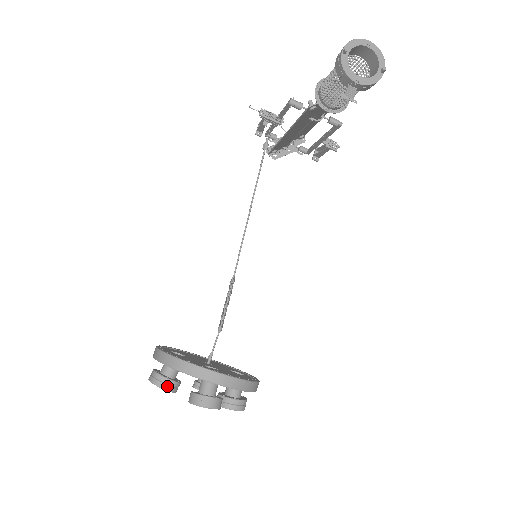
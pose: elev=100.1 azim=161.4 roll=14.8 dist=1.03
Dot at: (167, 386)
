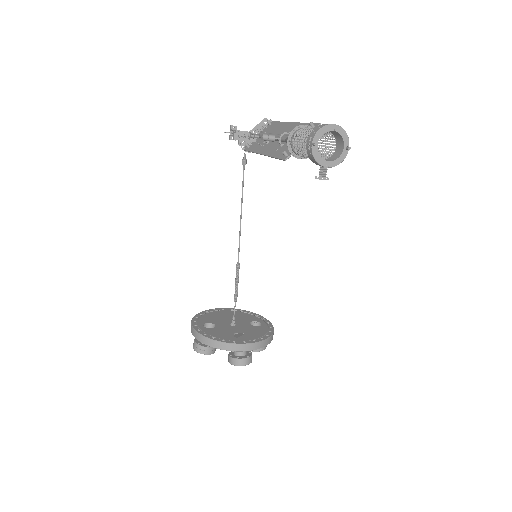
Dot at: (209, 352)
